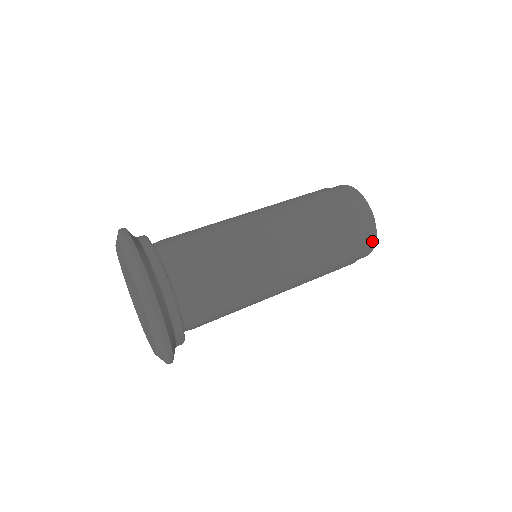
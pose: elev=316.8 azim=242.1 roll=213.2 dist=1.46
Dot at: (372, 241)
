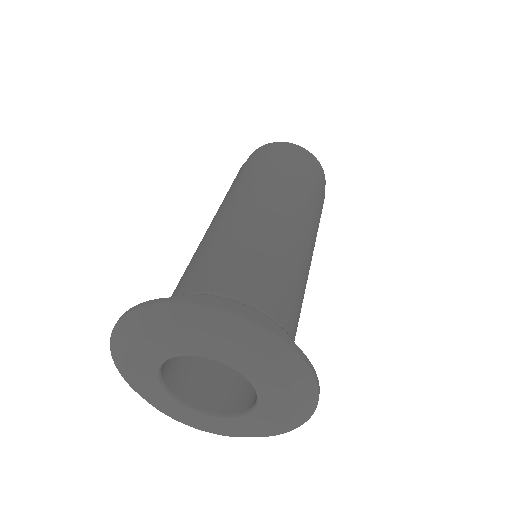
Dot at: occluded
